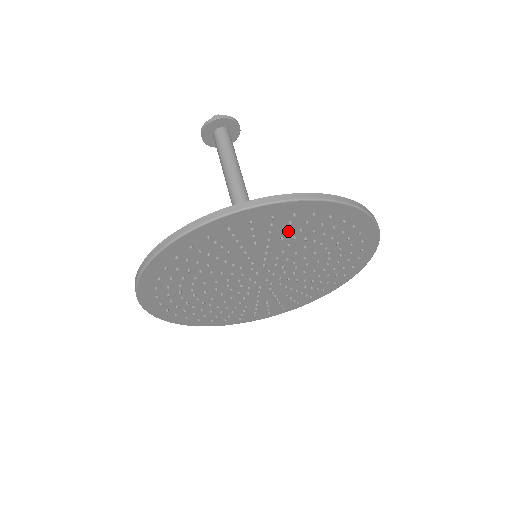
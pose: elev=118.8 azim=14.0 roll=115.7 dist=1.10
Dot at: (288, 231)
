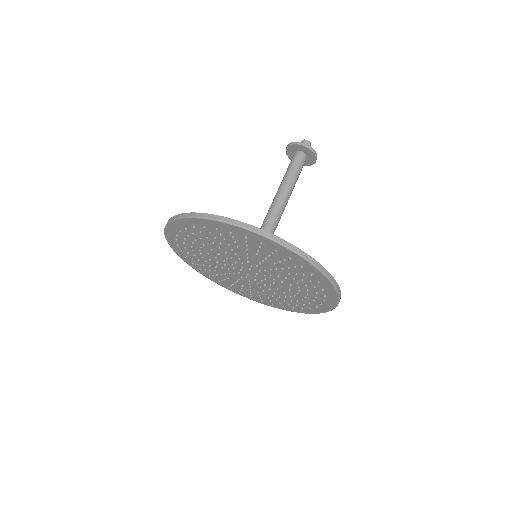
Dot at: (296, 274)
